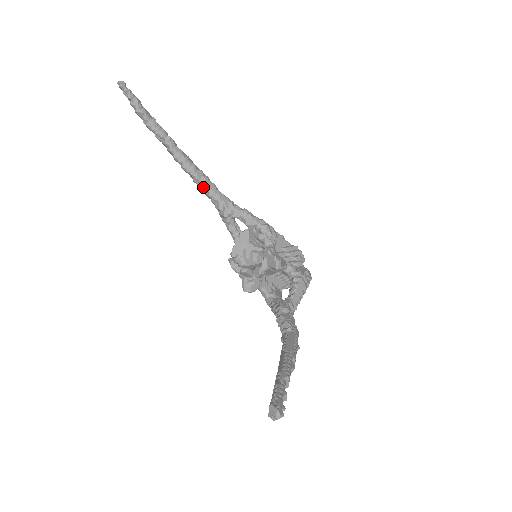
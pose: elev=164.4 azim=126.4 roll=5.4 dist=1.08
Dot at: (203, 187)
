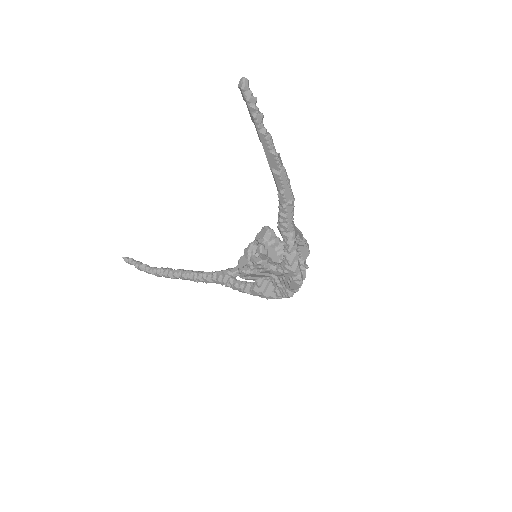
Dot at: (202, 274)
